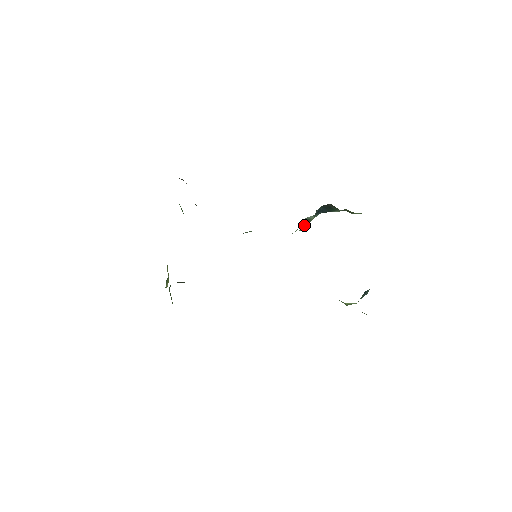
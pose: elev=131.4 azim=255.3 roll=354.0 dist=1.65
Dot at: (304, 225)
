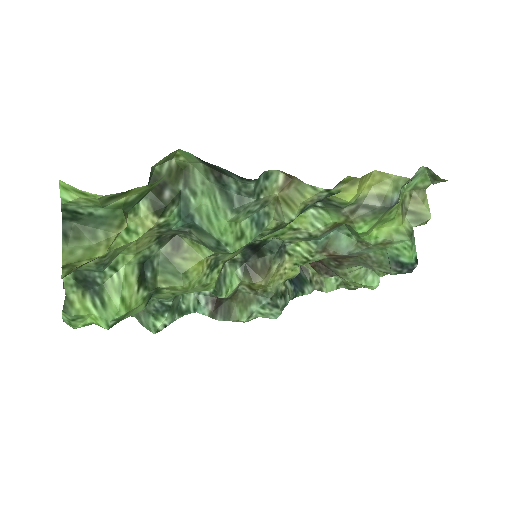
Dot at: occluded
